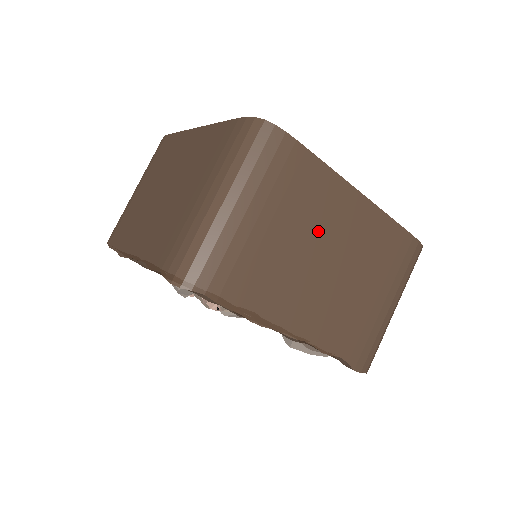
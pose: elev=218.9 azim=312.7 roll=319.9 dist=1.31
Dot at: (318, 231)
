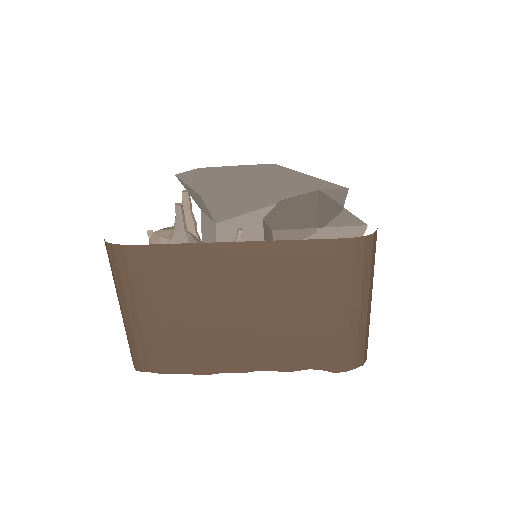
Dot at: (212, 295)
